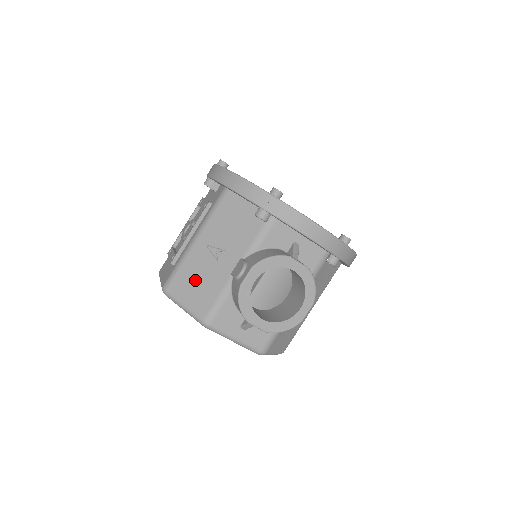
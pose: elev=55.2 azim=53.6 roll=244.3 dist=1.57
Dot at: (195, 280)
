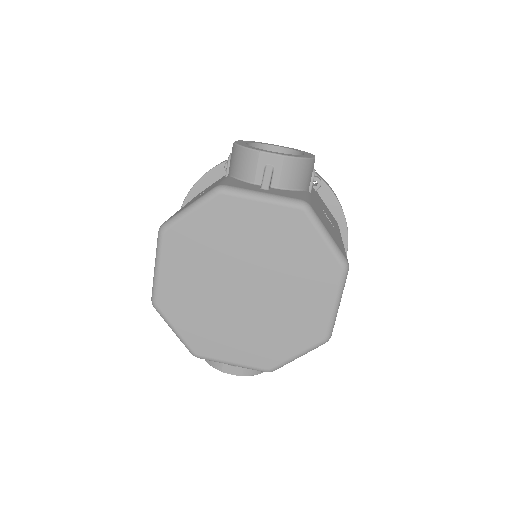
Dot at: (192, 201)
